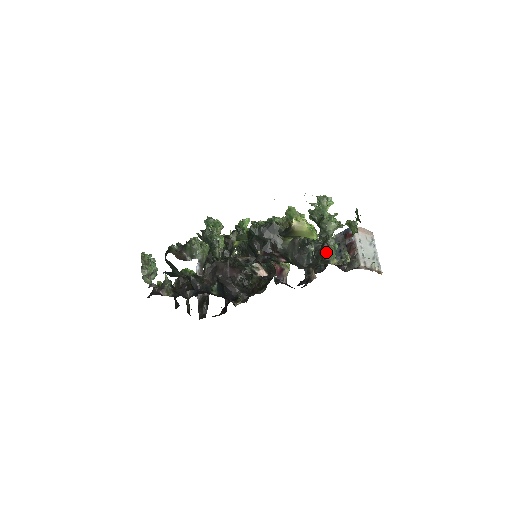
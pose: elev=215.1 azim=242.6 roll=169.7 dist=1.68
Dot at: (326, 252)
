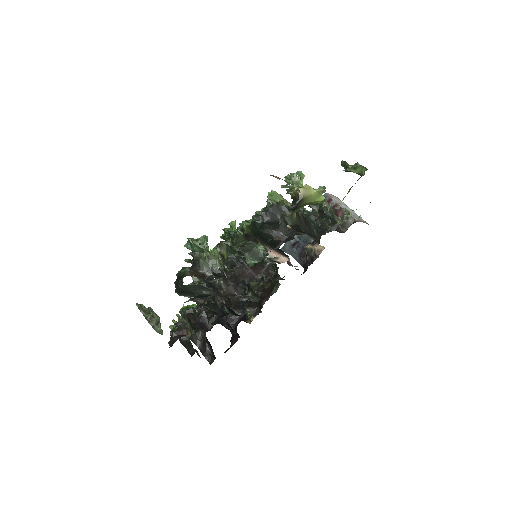
Dot at: (329, 215)
